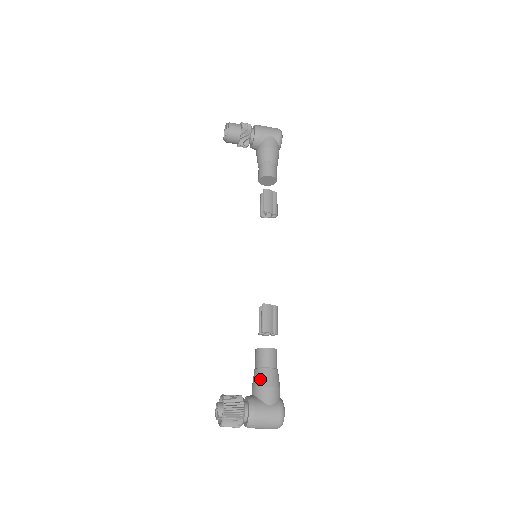
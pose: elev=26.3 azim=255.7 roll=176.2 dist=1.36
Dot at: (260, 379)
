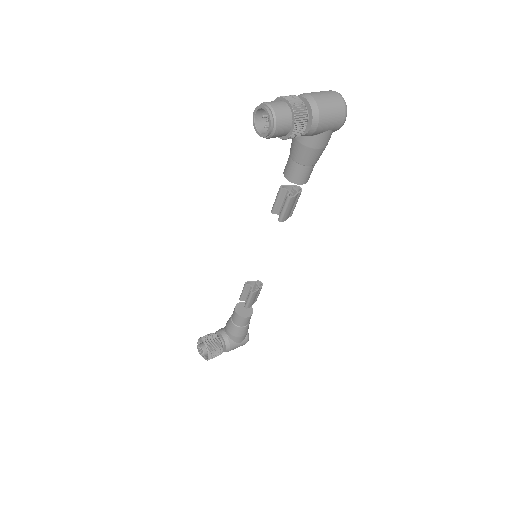
Dot at: (237, 333)
